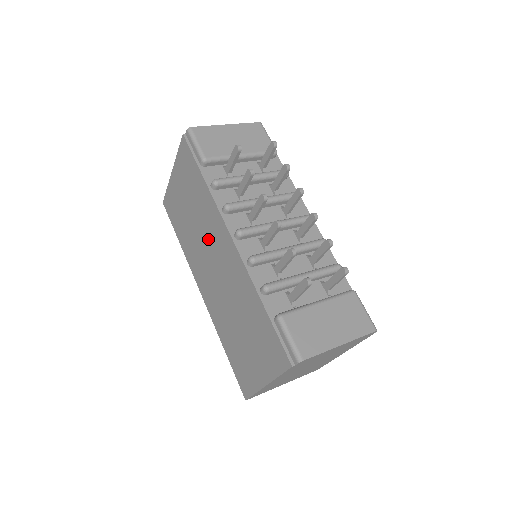
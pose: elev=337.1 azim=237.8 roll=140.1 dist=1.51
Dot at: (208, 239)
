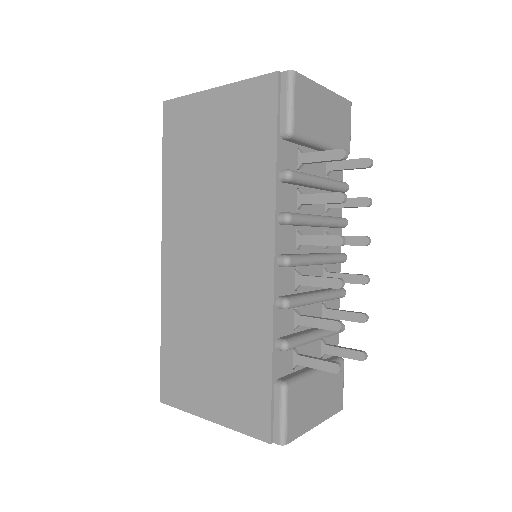
Dot at: (226, 222)
